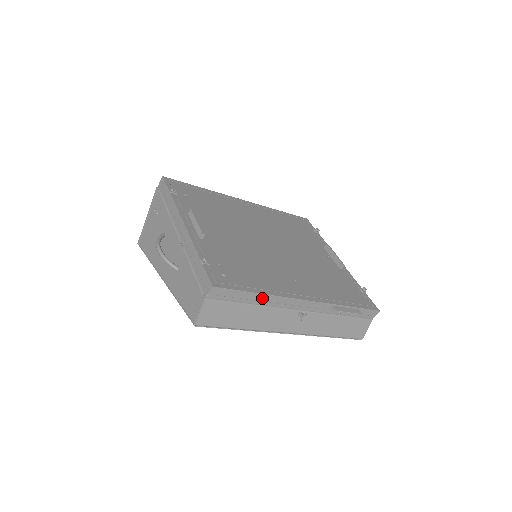
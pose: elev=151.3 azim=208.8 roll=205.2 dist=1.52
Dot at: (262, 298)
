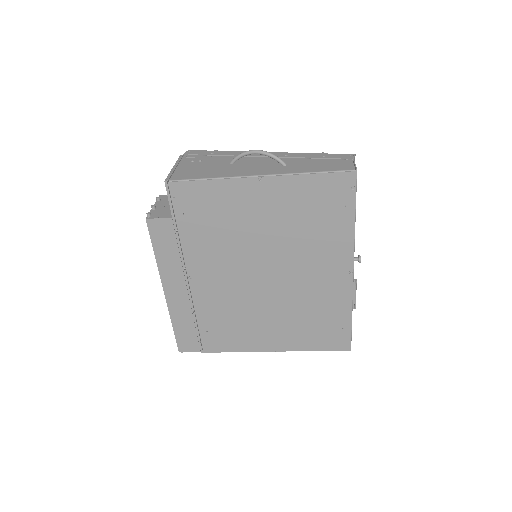
Dot at: occluded
